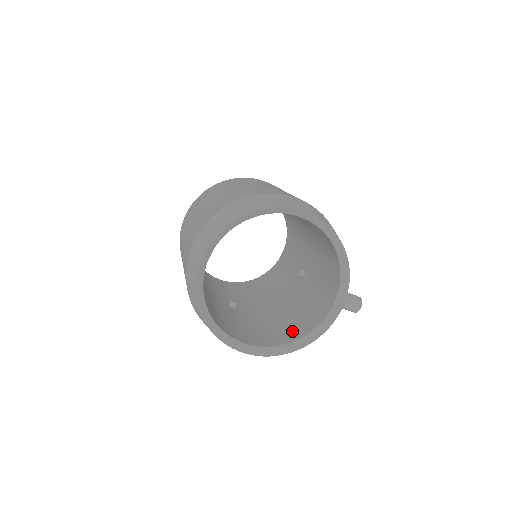
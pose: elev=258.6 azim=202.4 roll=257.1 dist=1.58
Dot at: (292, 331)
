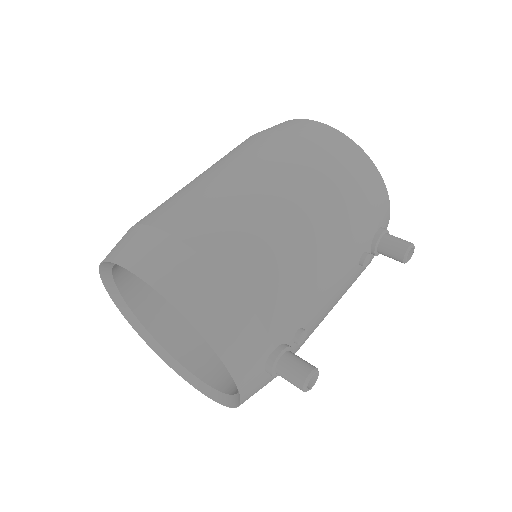
Dot at: occluded
